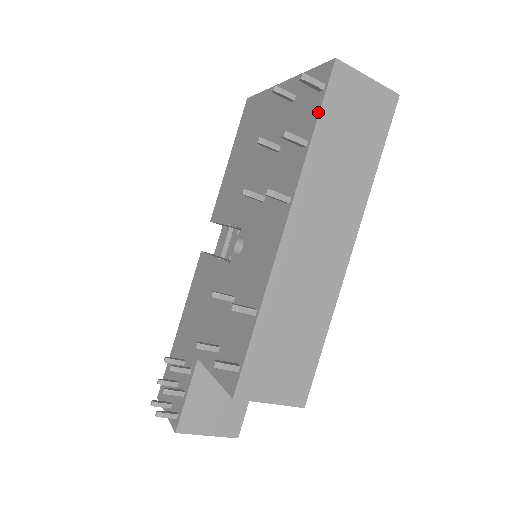
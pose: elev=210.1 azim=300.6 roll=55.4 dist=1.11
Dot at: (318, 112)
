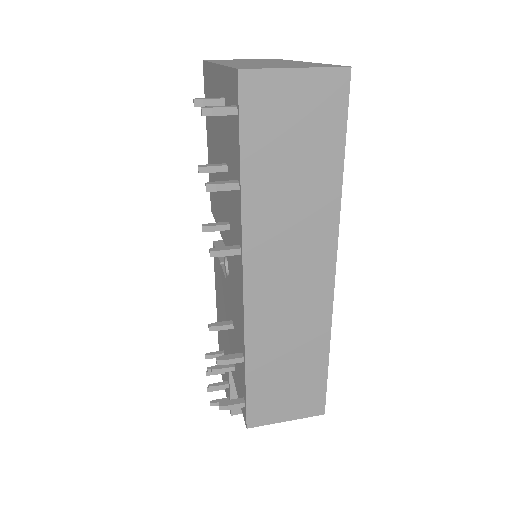
Dot at: (238, 147)
